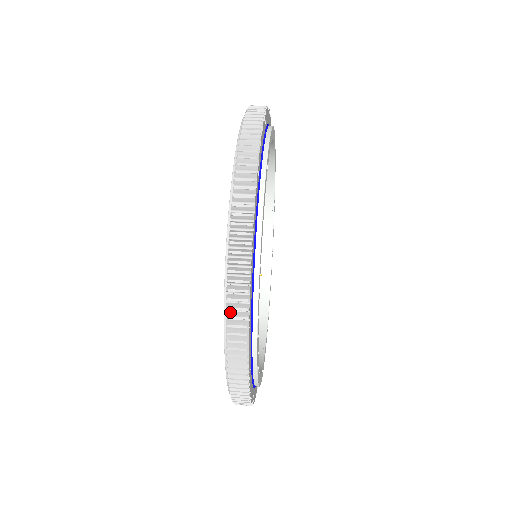
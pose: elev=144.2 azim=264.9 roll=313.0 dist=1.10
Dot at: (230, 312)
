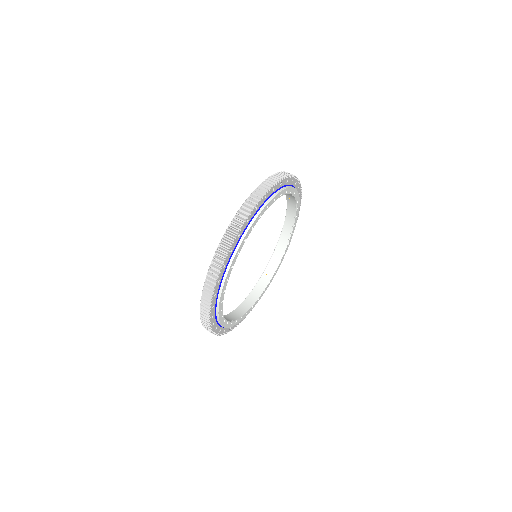
Dot at: (211, 269)
